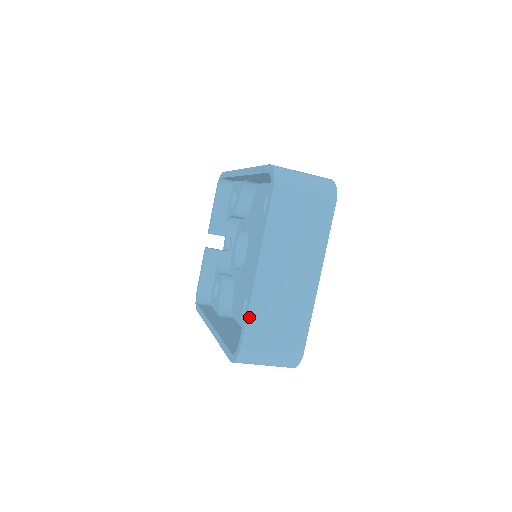
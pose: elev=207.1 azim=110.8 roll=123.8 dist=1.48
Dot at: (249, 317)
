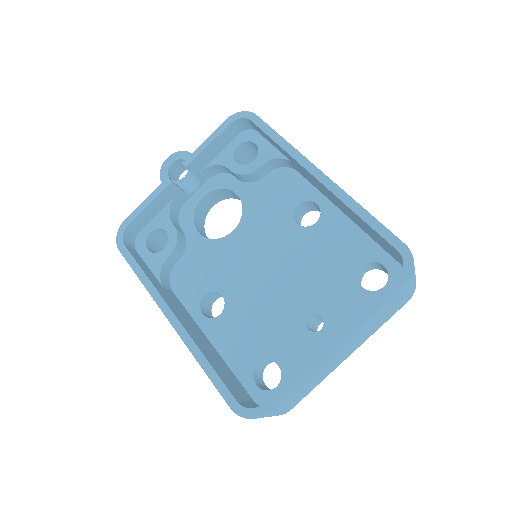
Dot at: (295, 388)
